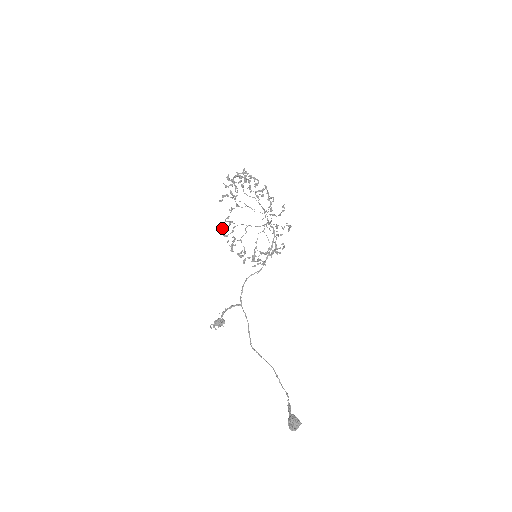
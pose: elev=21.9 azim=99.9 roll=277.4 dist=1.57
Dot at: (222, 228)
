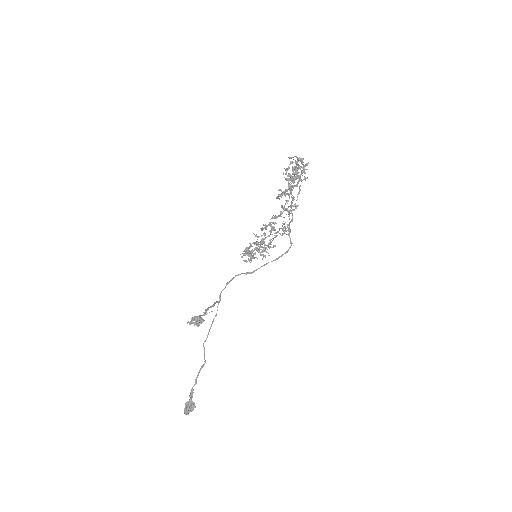
Dot at: (262, 230)
